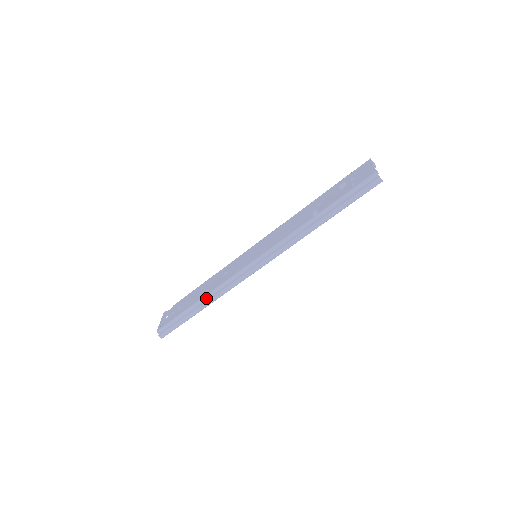
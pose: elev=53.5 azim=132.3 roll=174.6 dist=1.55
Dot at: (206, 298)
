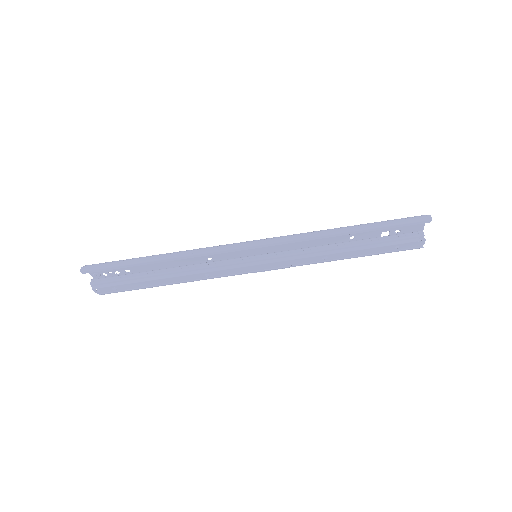
Dot at: (174, 253)
